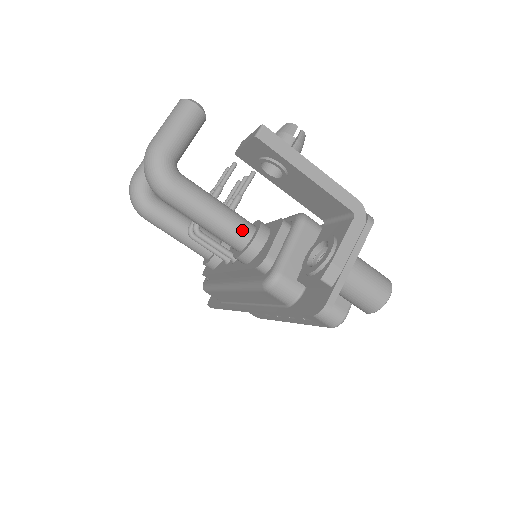
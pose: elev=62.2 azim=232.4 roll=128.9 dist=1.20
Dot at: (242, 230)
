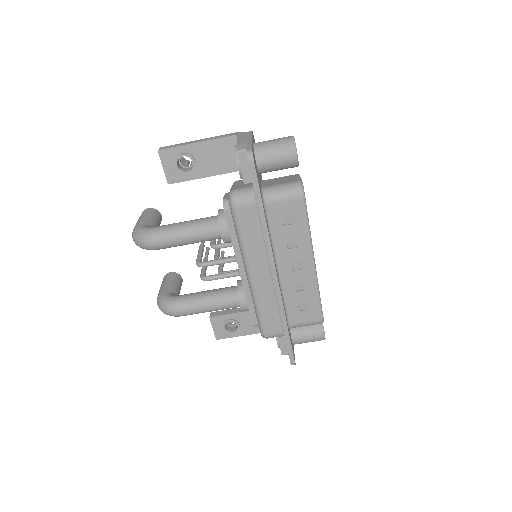
Dot at: (210, 218)
